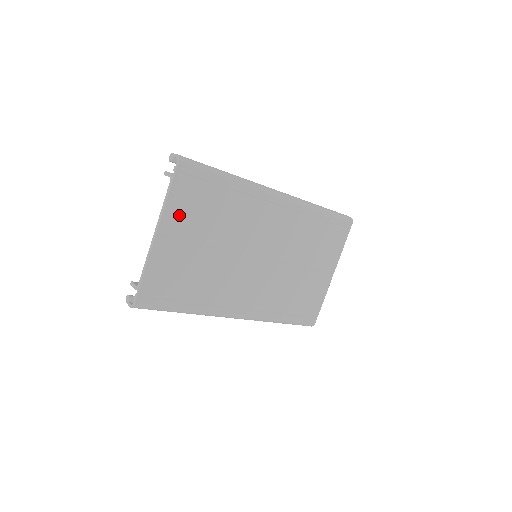
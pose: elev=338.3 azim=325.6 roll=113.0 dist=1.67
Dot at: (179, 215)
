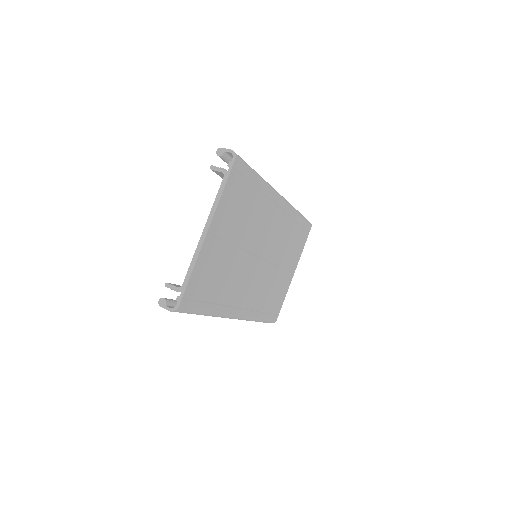
Dot at: (225, 212)
